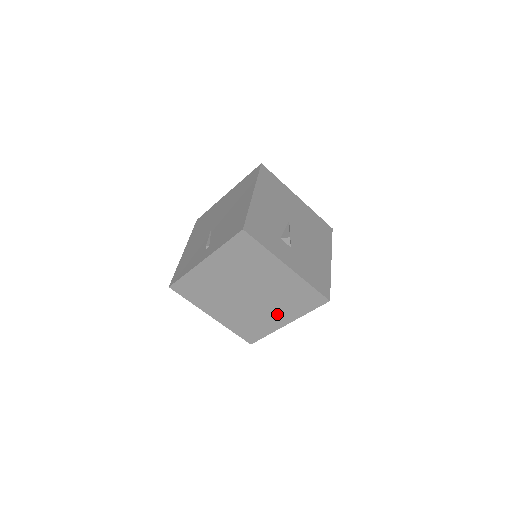
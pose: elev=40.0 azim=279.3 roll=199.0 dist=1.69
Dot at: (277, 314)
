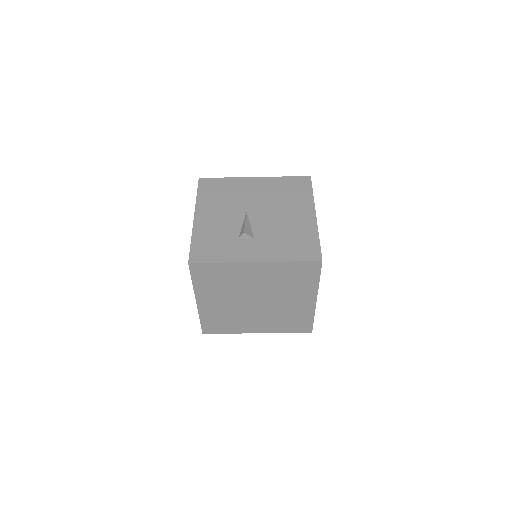
Dot at: (298, 299)
